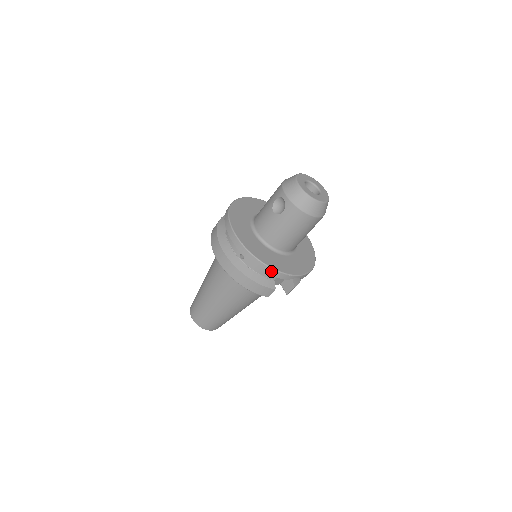
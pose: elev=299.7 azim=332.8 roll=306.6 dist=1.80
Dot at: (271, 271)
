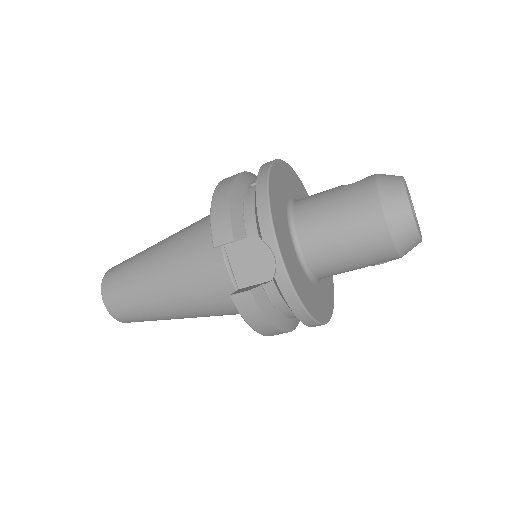
Dot at: (263, 199)
